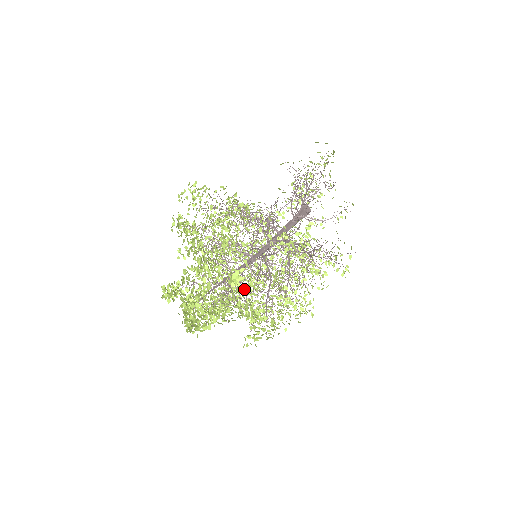
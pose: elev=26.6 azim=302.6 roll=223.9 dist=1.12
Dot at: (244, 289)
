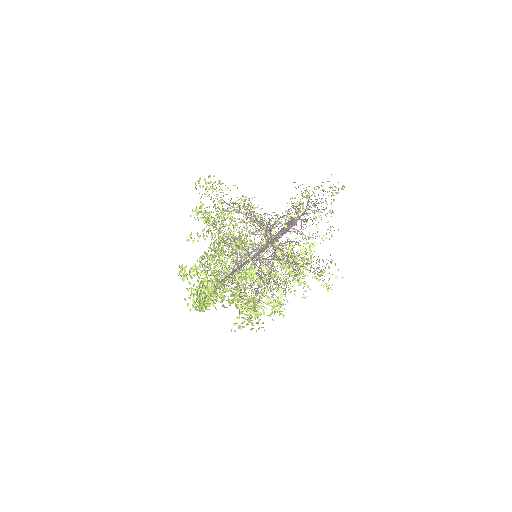
Dot at: occluded
